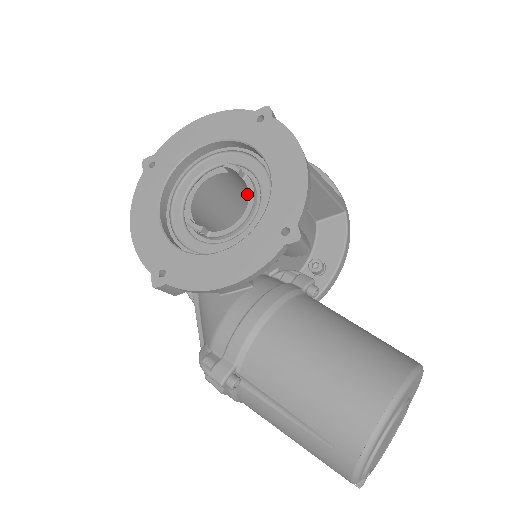
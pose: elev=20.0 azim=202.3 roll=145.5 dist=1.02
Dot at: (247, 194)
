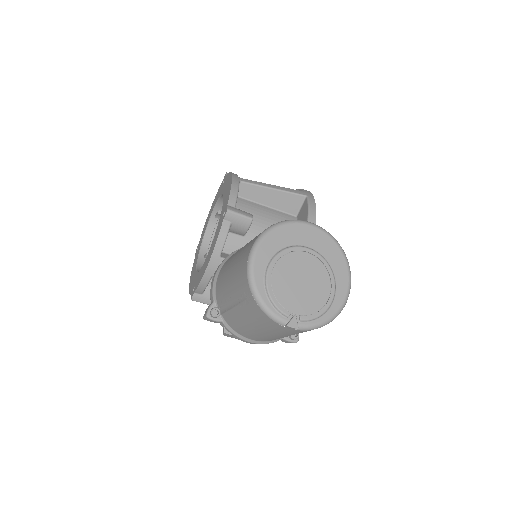
Dot at: occluded
